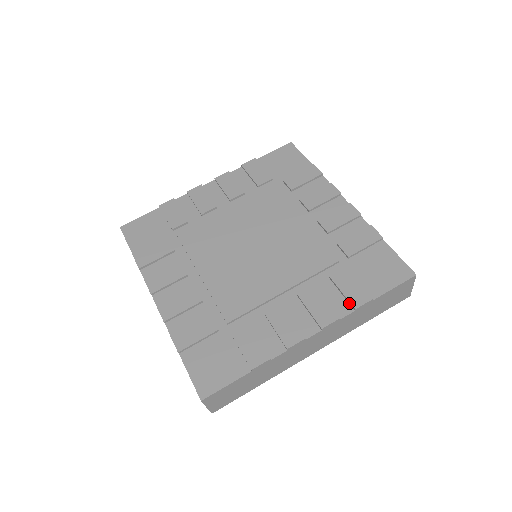
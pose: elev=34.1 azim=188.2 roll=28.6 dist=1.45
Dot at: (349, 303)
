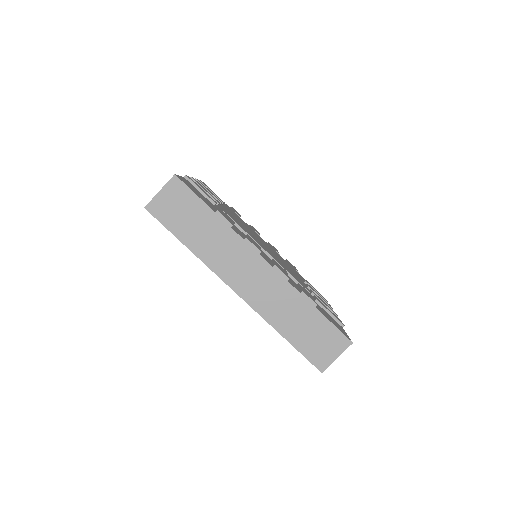
Dot at: (300, 291)
